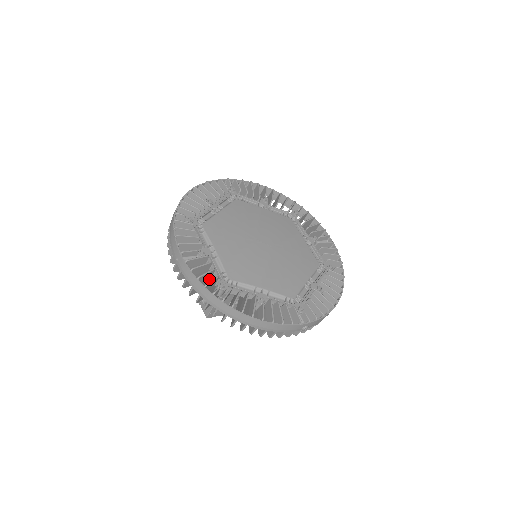
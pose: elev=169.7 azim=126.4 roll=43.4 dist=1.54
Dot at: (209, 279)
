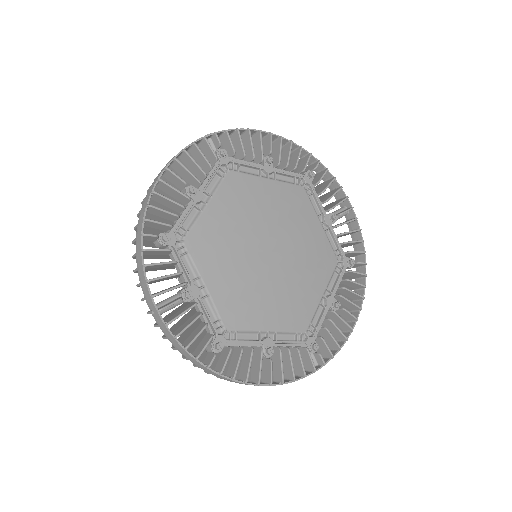
Dot at: occluded
